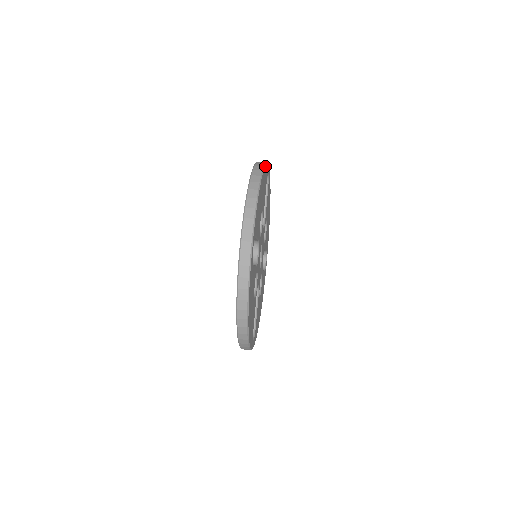
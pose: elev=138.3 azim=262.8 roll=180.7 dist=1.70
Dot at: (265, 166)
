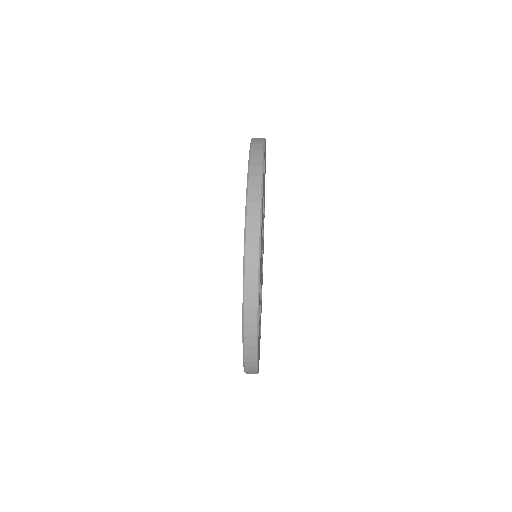
Dot at: occluded
